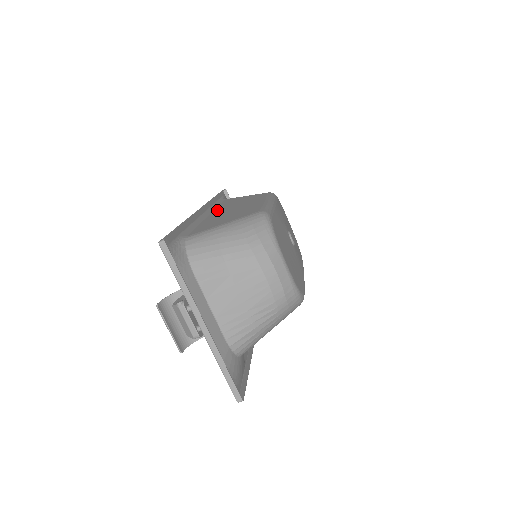
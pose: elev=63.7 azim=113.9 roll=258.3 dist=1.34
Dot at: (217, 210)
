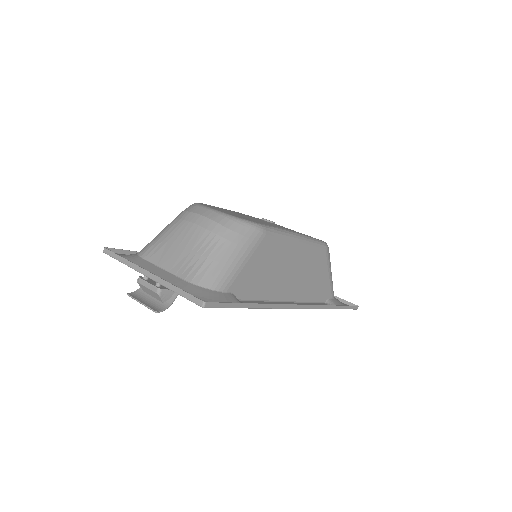
Dot at: occluded
